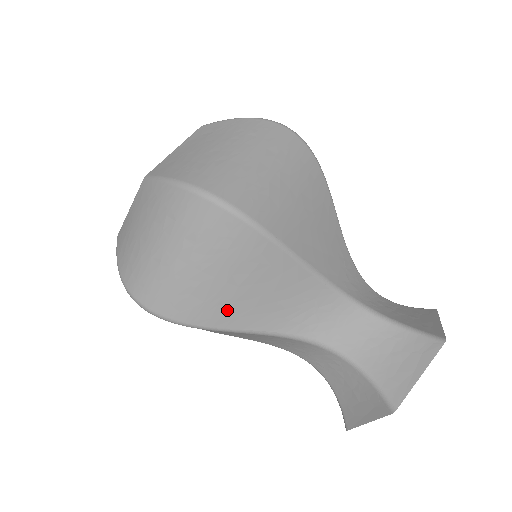
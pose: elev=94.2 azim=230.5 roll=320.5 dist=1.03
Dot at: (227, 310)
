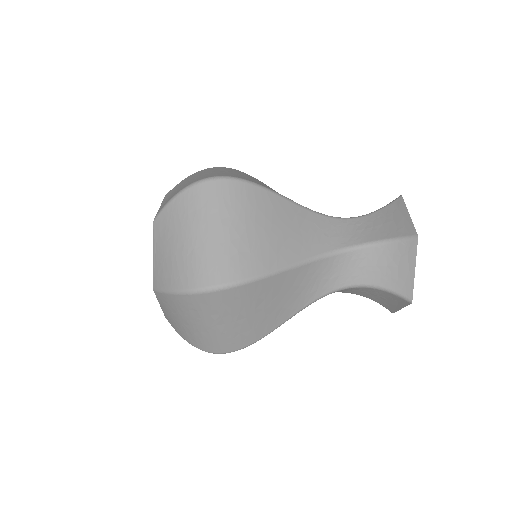
Dot at: occluded
